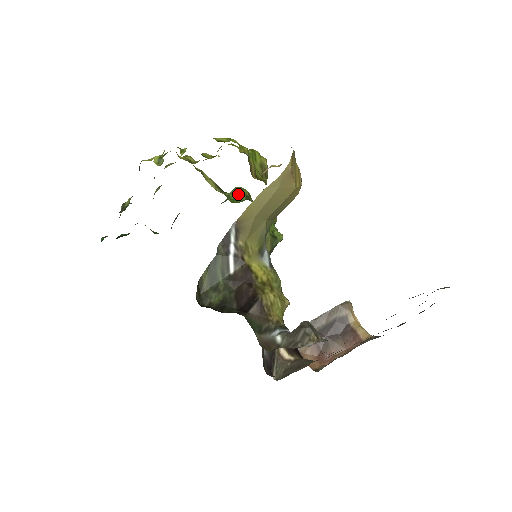
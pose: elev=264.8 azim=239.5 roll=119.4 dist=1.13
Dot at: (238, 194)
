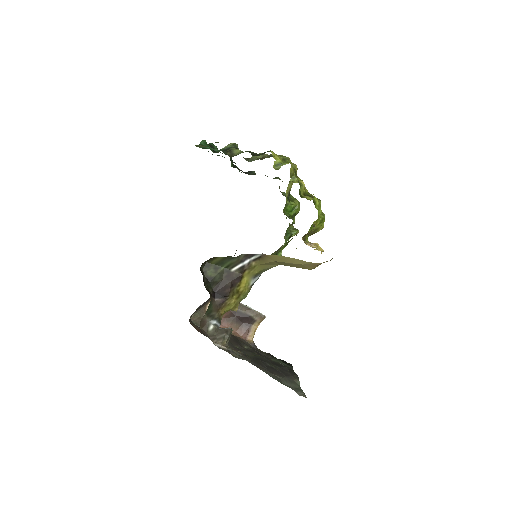
Dot at: (293, 208)
